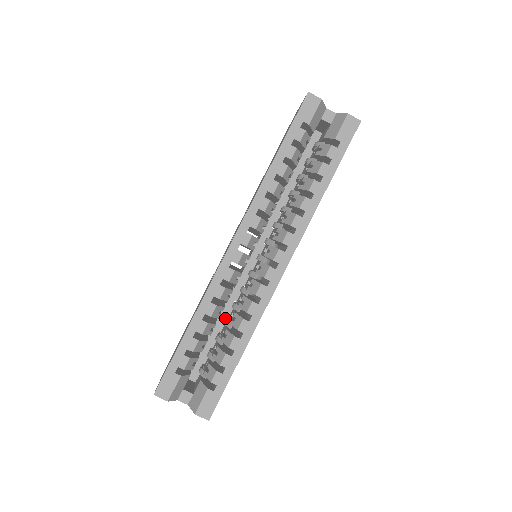
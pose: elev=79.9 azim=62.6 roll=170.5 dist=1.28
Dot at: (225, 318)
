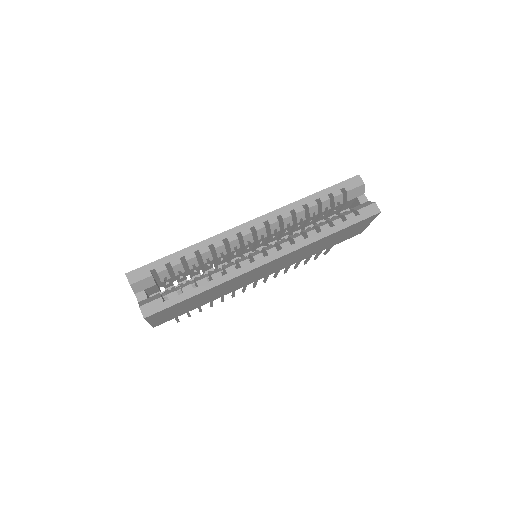
Dot at: occluded
